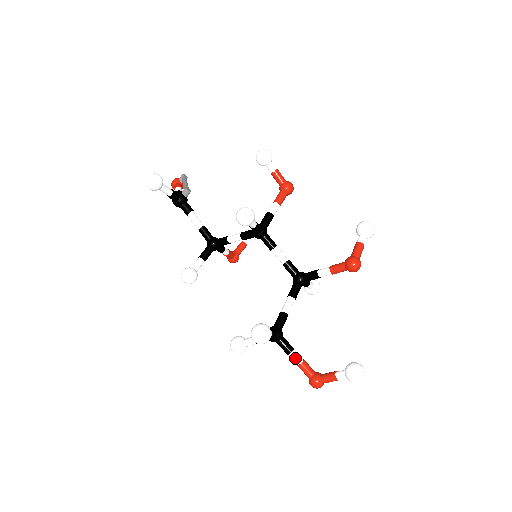
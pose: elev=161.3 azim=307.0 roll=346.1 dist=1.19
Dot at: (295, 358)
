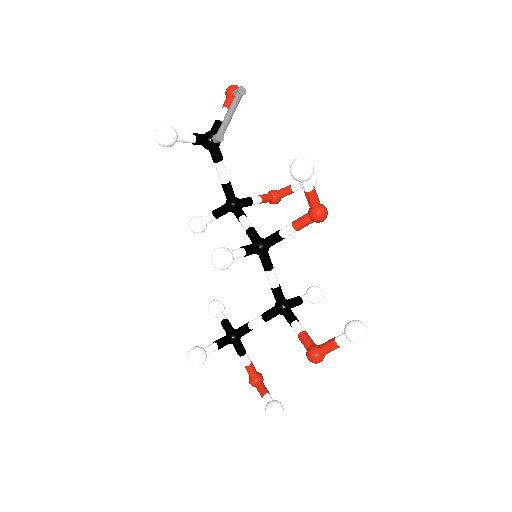
Dot at: (242, 361)
